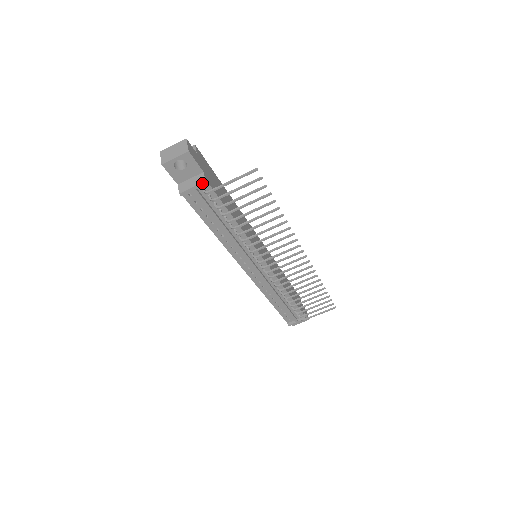
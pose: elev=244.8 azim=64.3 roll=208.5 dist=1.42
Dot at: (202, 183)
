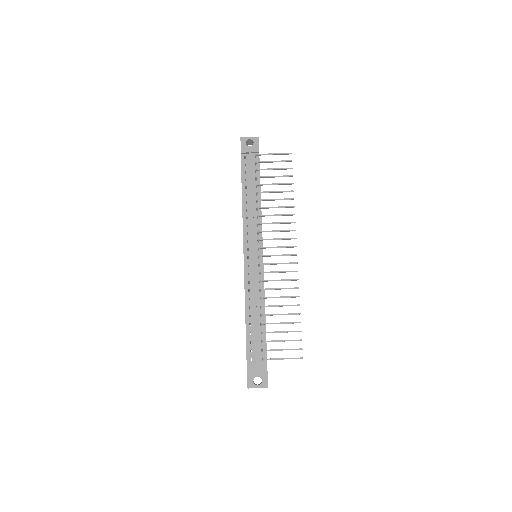
Dot at: (257, 150)
